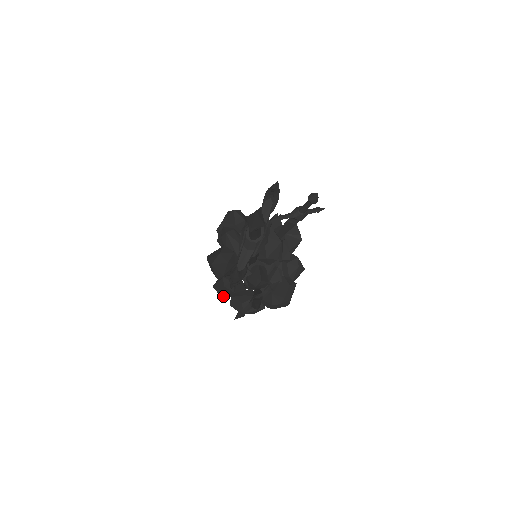
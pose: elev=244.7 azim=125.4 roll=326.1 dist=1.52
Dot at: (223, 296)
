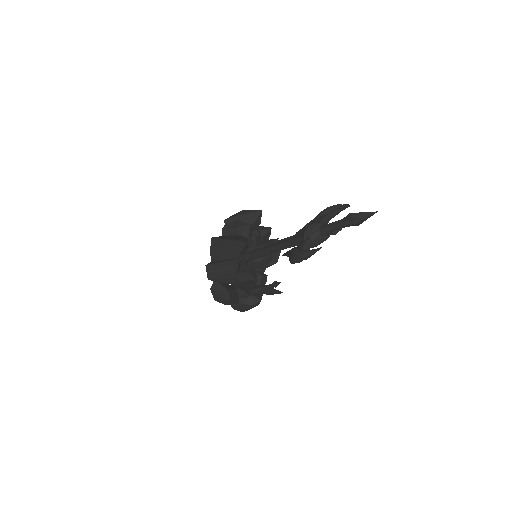
Dot at: (213, 277)
